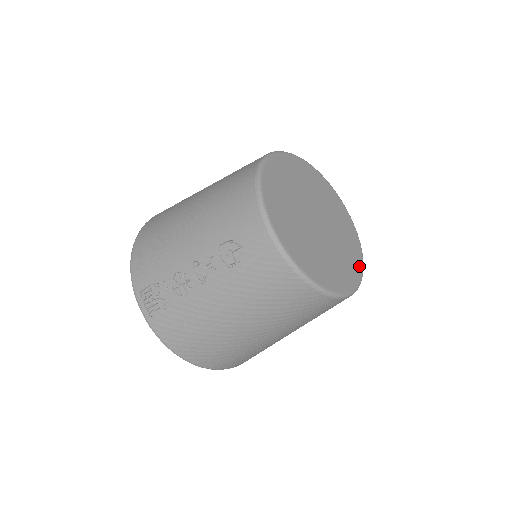
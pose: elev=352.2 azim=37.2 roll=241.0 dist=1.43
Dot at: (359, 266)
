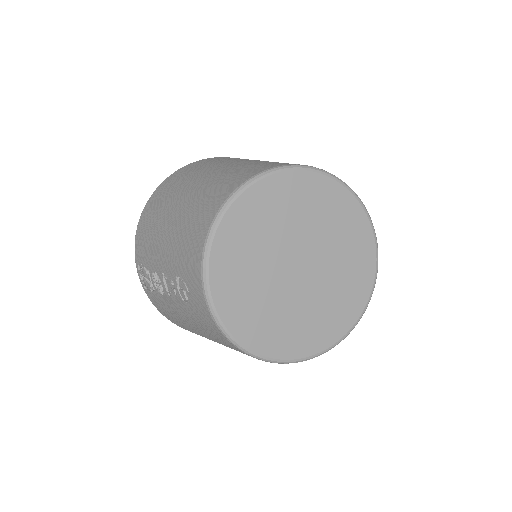
Dot at: (353, 316)
